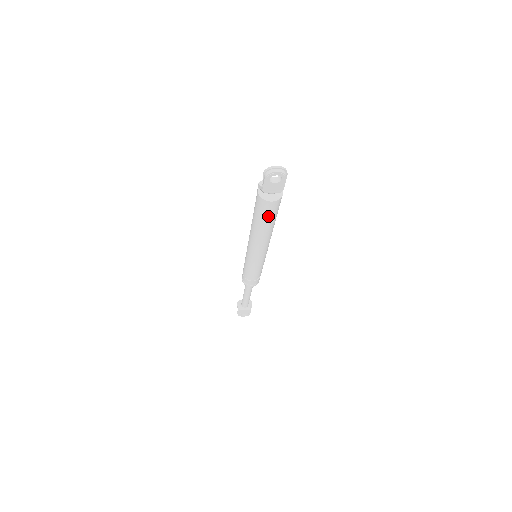
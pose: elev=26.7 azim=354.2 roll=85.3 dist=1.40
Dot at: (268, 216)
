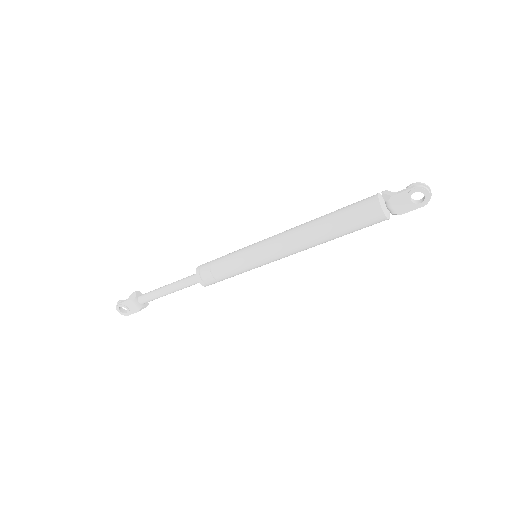
Dot at: (355, 224)
